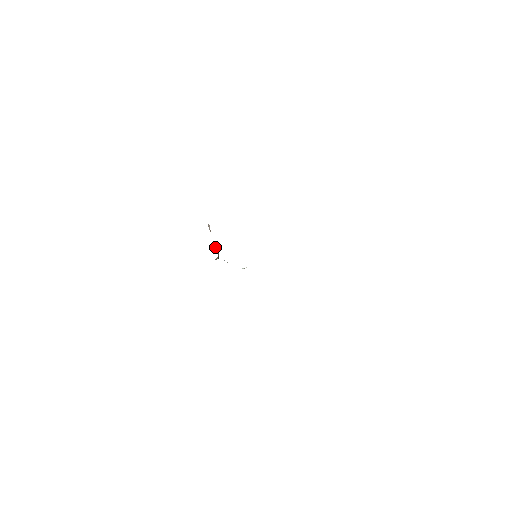
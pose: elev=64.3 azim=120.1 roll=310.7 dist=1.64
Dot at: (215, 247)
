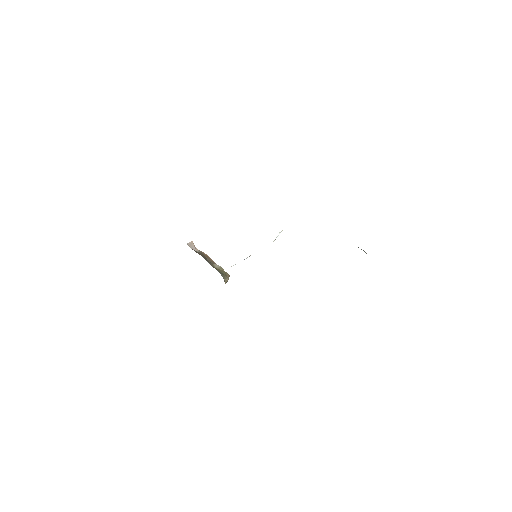
Dot at: (215, 266)
